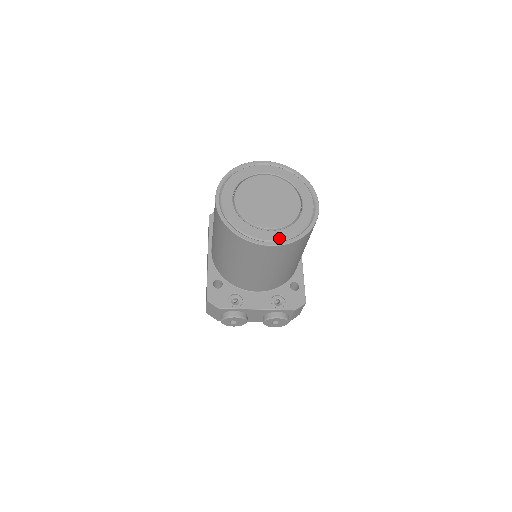
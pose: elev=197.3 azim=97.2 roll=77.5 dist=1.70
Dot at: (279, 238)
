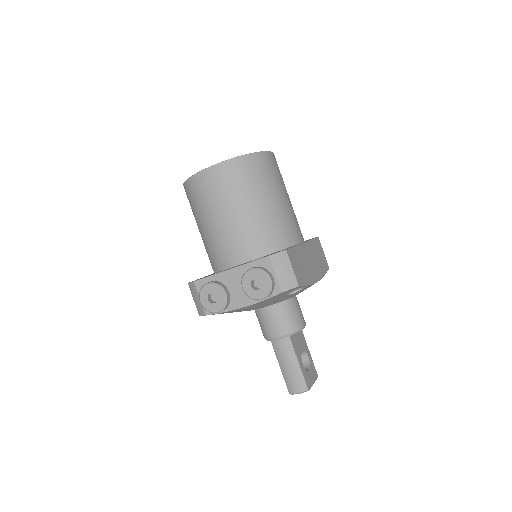
Dot at: occluded
